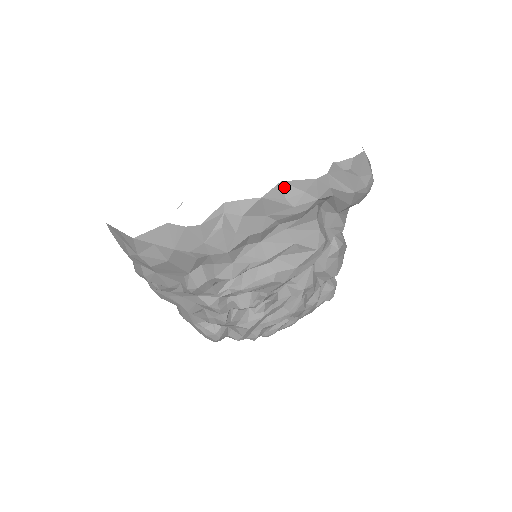
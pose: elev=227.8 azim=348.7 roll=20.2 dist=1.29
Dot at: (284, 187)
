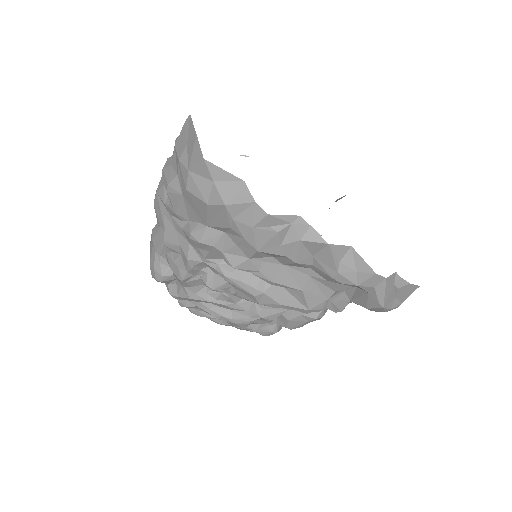
Dot at: (349, 252)
